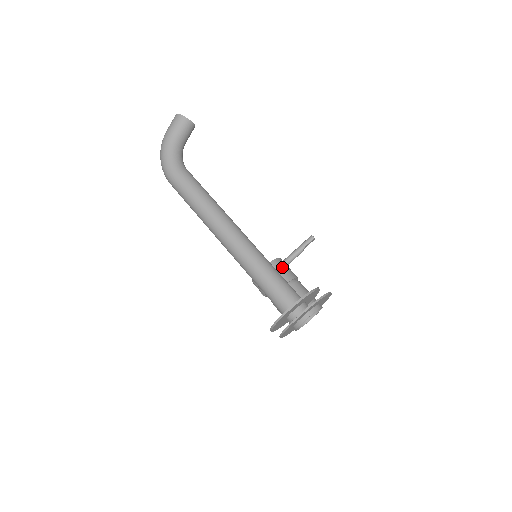
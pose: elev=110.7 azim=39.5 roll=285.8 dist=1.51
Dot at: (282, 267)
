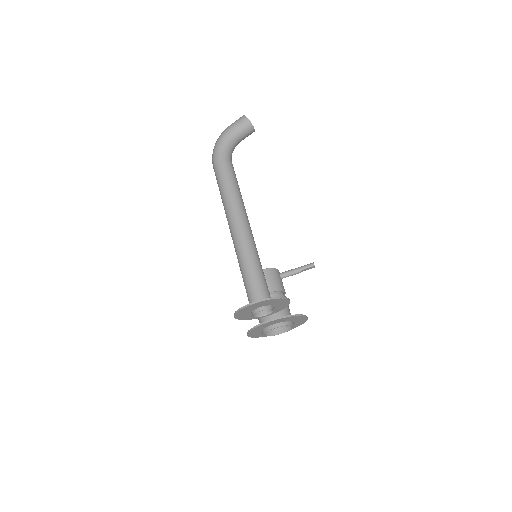
Dot at: (276, 277)
